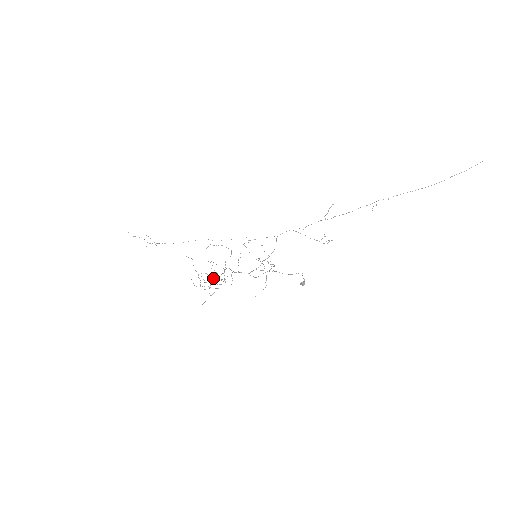
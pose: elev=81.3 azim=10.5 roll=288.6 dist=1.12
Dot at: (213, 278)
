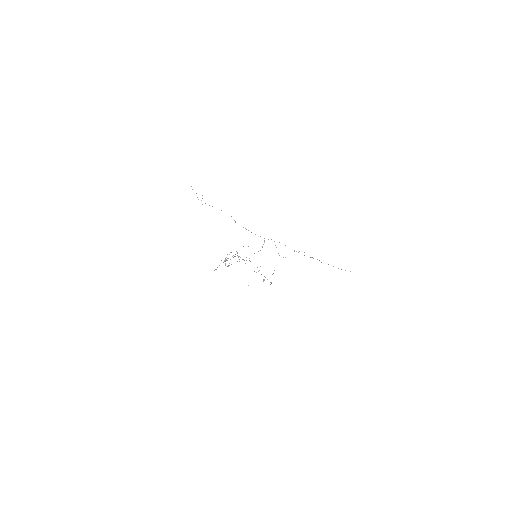
Dot at: occluded
